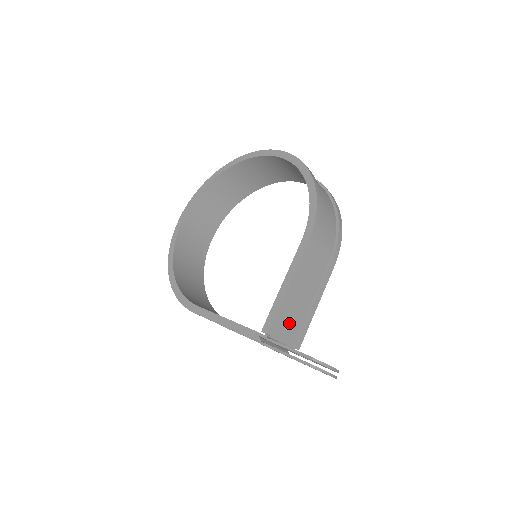
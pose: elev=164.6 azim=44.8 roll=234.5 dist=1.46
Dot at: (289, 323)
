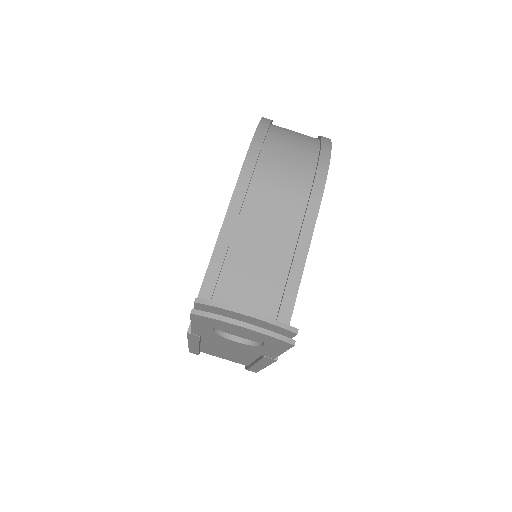
Dot at: (246, 297)
